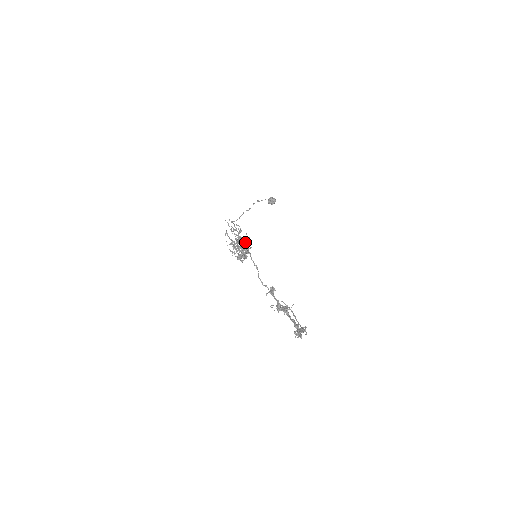
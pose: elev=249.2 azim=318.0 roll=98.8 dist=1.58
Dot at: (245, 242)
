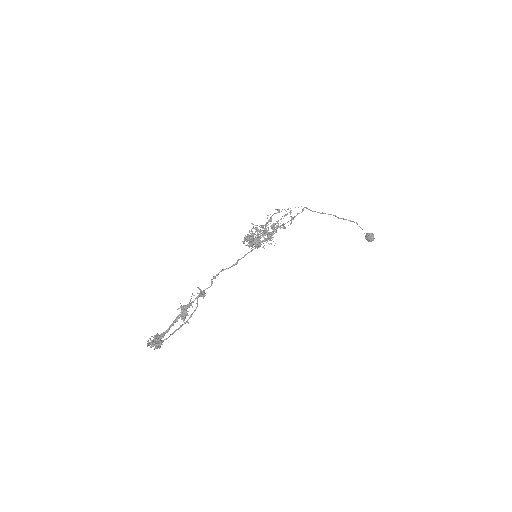
Dot at: (266, 239)
